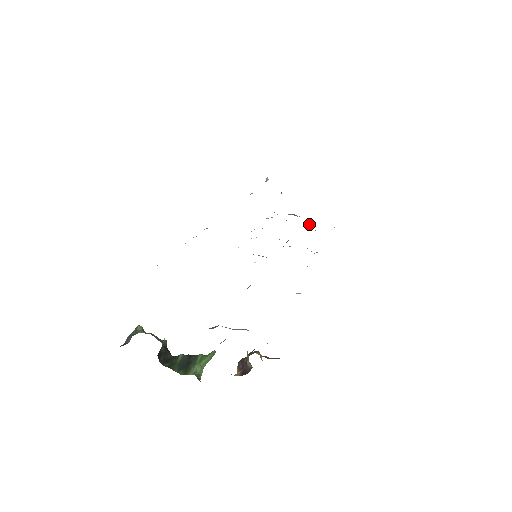
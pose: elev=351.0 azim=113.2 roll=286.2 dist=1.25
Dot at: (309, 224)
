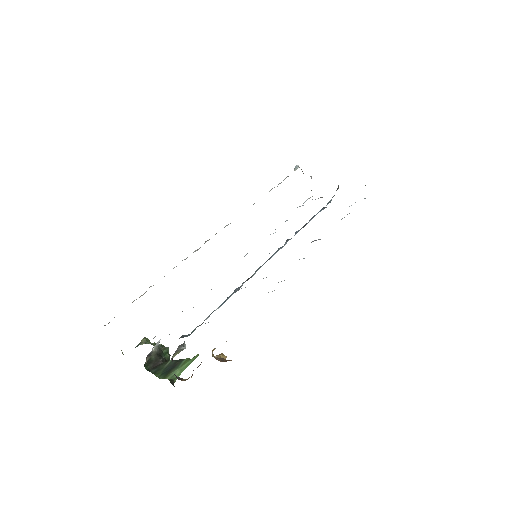
Dot at: occluded
